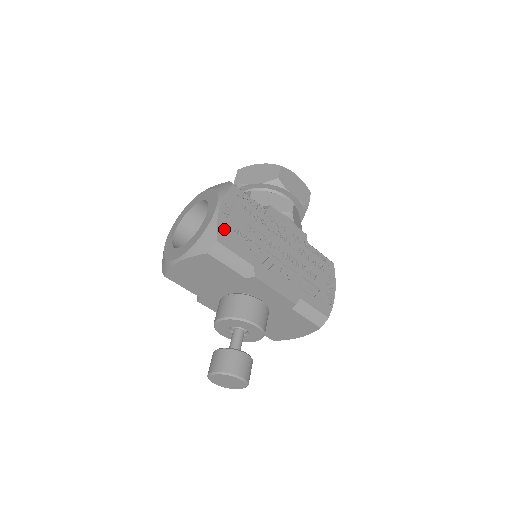
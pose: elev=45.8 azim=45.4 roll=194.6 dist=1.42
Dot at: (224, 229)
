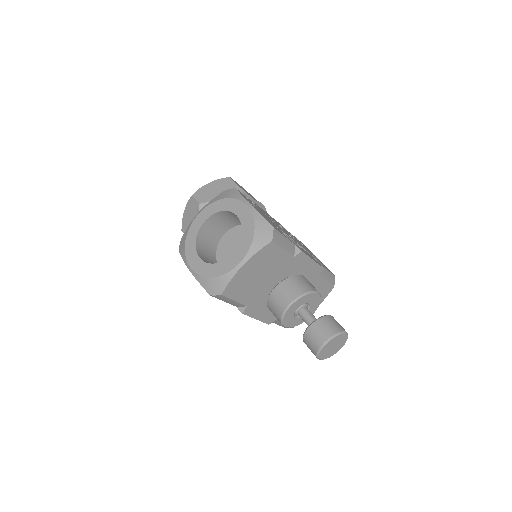
Dot at: (266, 219)
